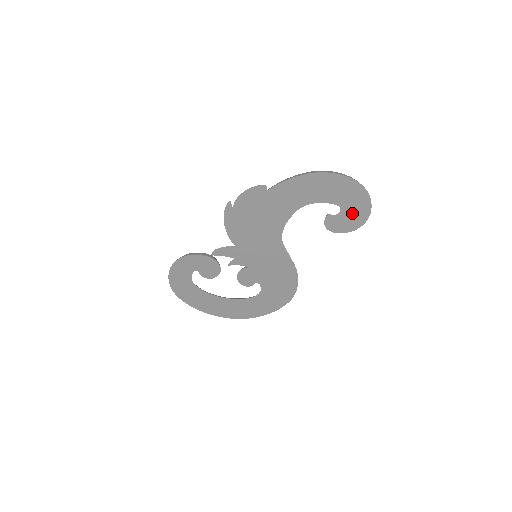
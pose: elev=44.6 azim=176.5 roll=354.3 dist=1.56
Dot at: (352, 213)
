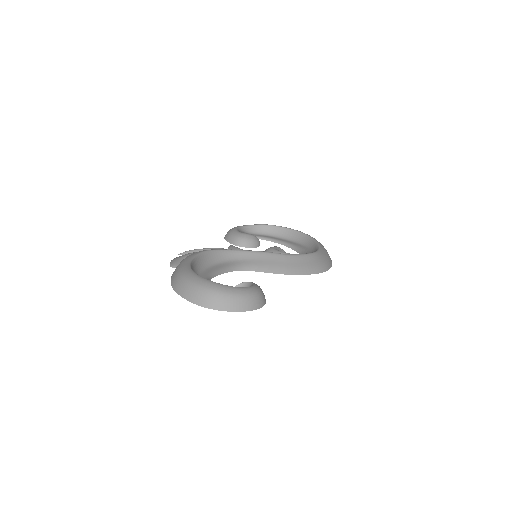
Dot at: occluded
